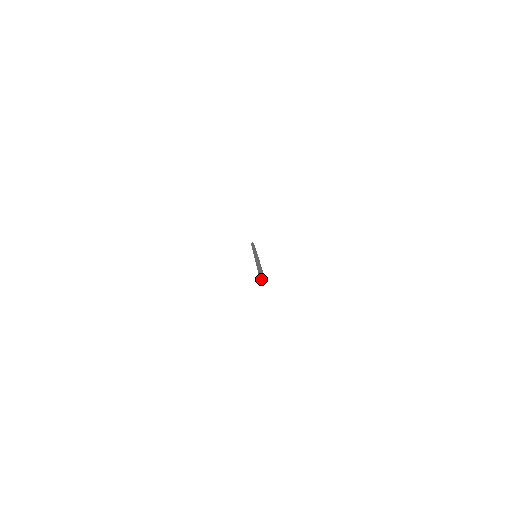
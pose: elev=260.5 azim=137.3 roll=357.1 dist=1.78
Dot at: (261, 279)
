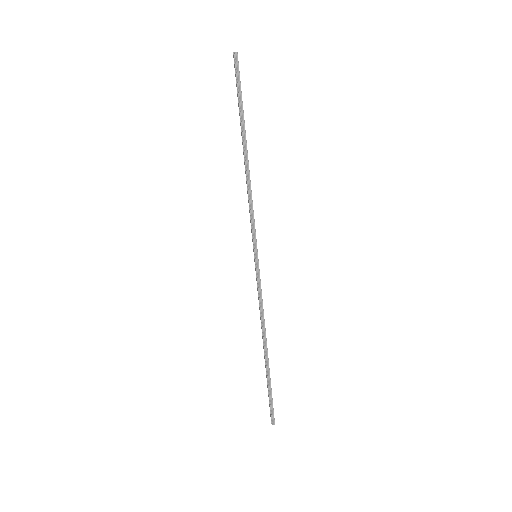
Dot at: (235, 53)
